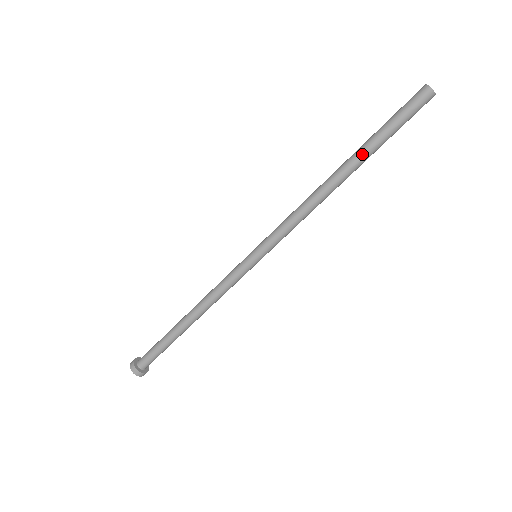
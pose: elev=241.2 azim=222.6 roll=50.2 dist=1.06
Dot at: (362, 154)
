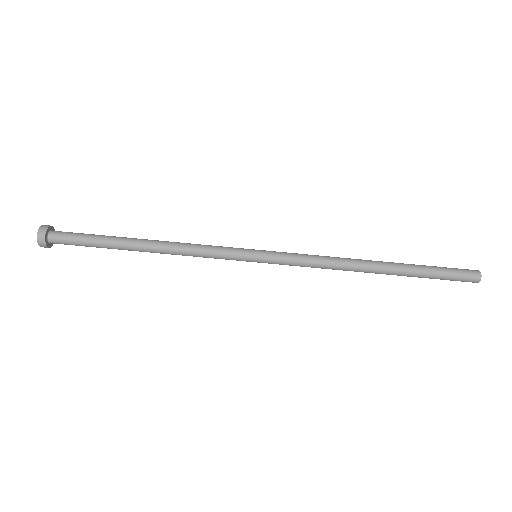
Dot at: (403, 273)
